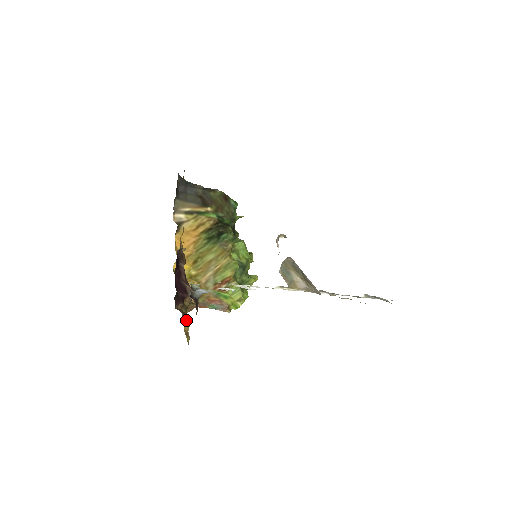
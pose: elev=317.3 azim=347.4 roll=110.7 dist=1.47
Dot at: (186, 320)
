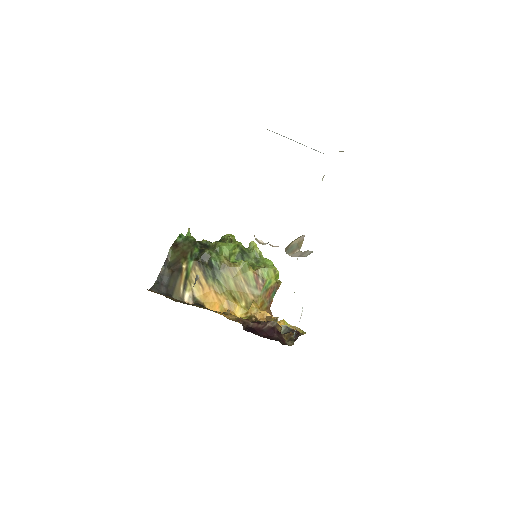
Dot at: occluded
